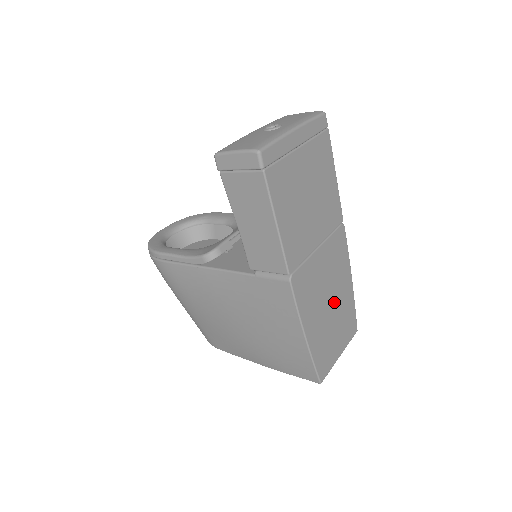
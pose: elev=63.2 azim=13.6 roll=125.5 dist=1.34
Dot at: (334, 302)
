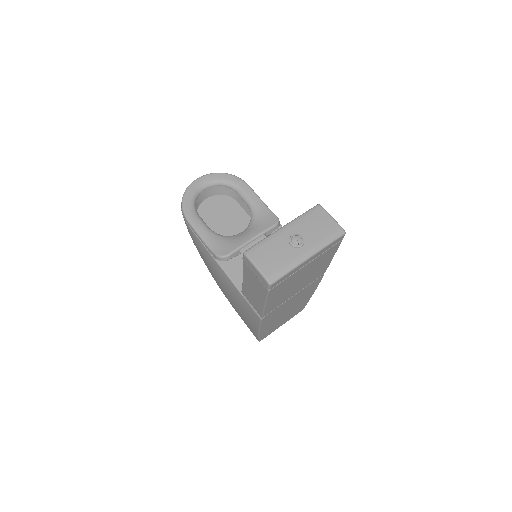
Dot at: (291, 309)
